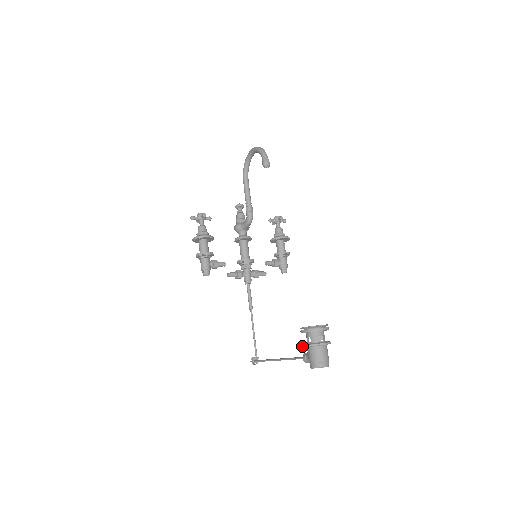
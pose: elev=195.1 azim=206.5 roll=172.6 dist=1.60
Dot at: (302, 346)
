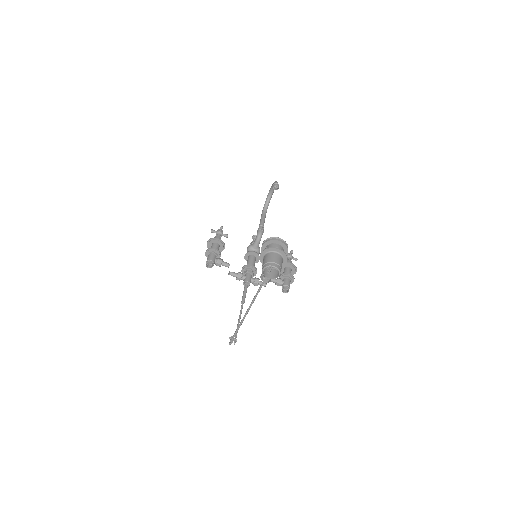
Dot at: (259, 258)
